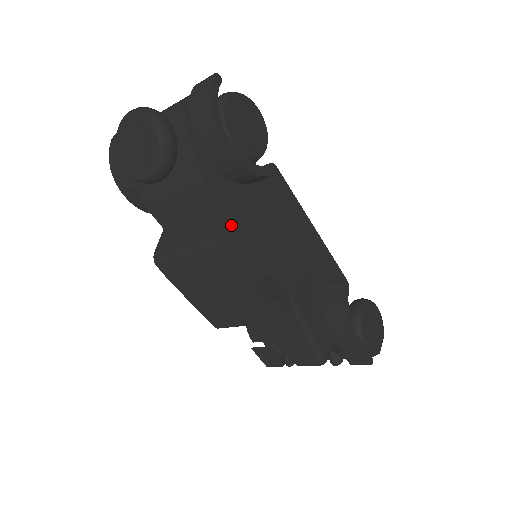
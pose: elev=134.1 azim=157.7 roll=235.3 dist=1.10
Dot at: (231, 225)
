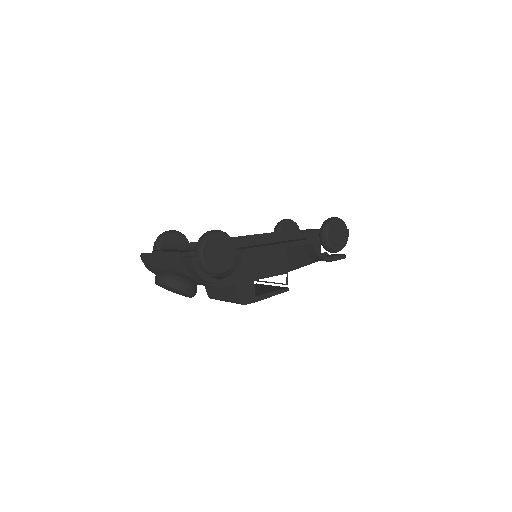
Dot at: (242, 287)
